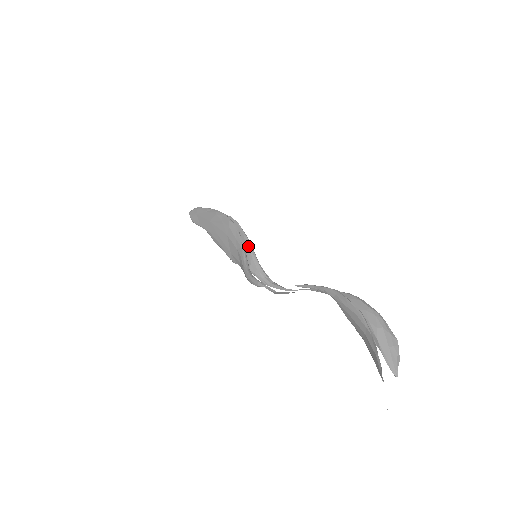
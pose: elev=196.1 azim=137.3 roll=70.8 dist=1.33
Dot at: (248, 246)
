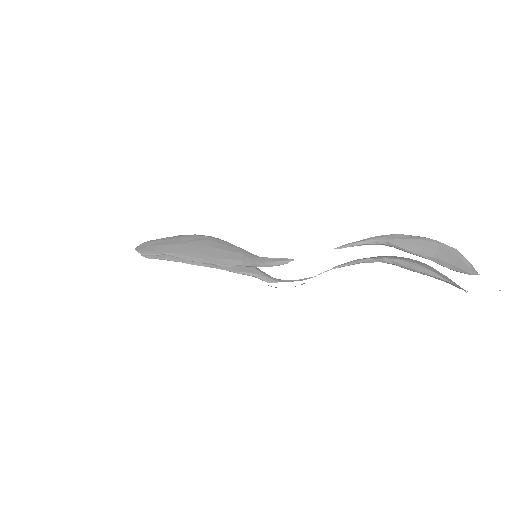
Dot at: occluded
